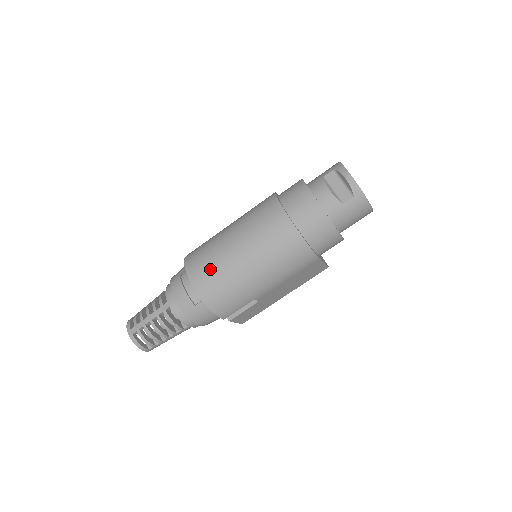
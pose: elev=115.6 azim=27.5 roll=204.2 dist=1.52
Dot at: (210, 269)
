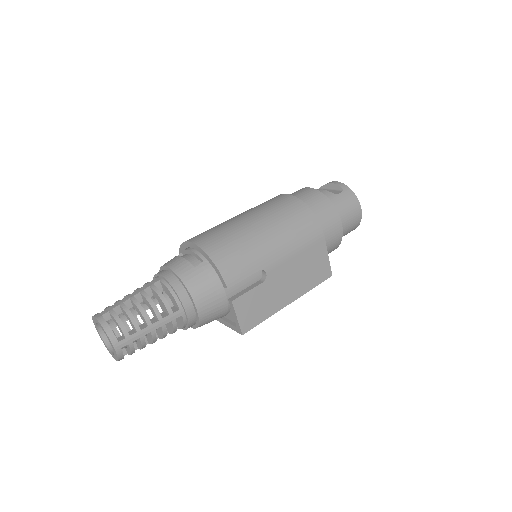
Dot at: (214, 231)
